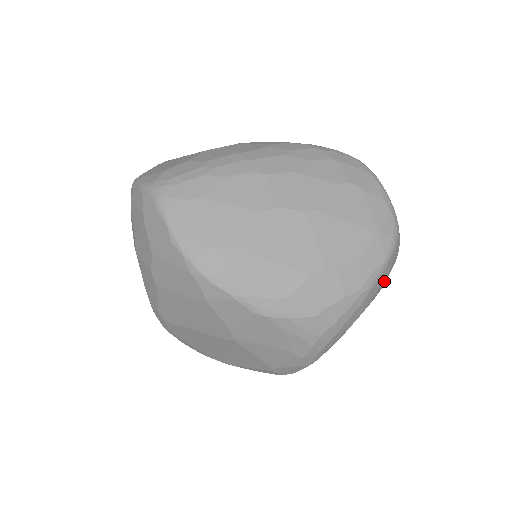
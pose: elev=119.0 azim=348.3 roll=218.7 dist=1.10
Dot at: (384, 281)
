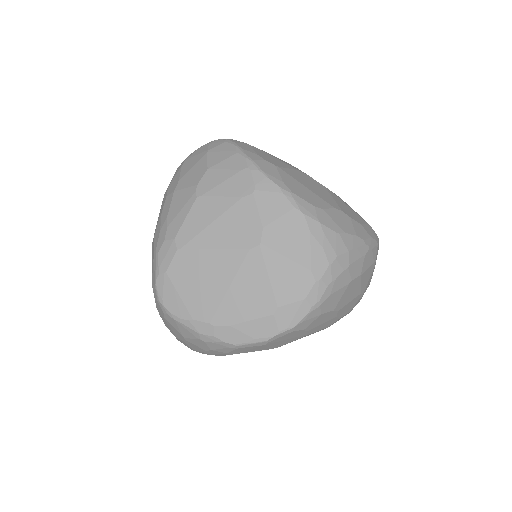
Dot at: (371, 271)
